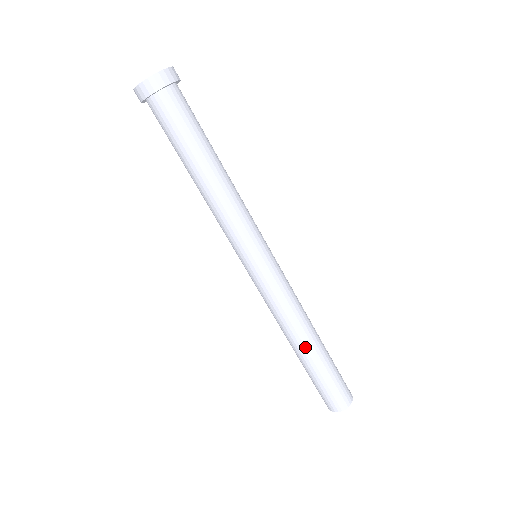
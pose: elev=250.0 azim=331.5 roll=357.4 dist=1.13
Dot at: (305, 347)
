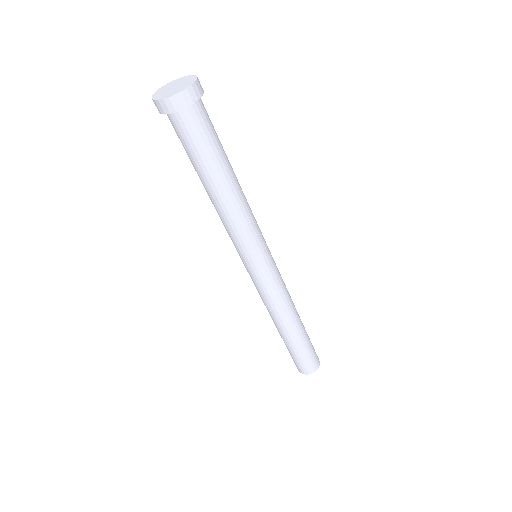
Dot at: (293, 328)
